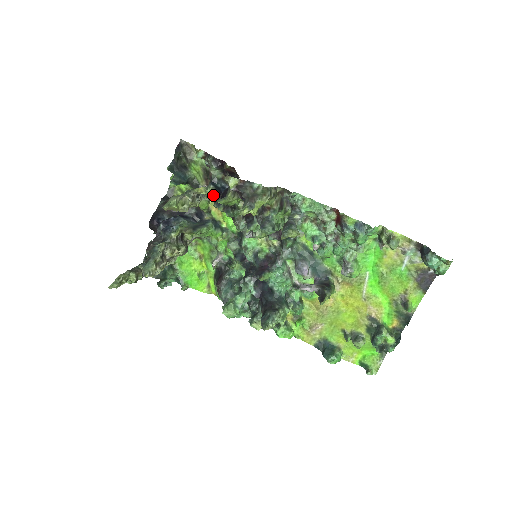
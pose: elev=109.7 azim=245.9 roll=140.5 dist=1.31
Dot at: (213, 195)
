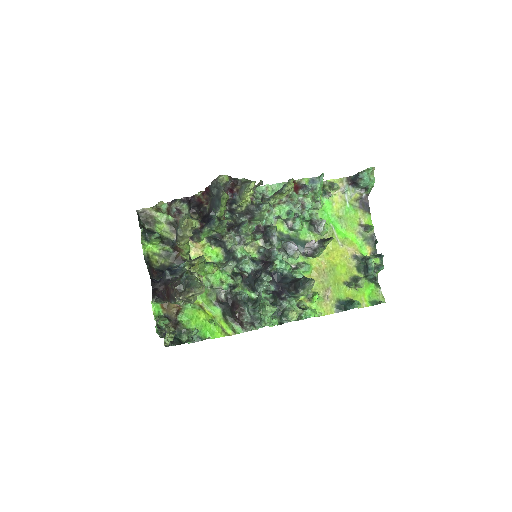
Dot at: (197, 225)
